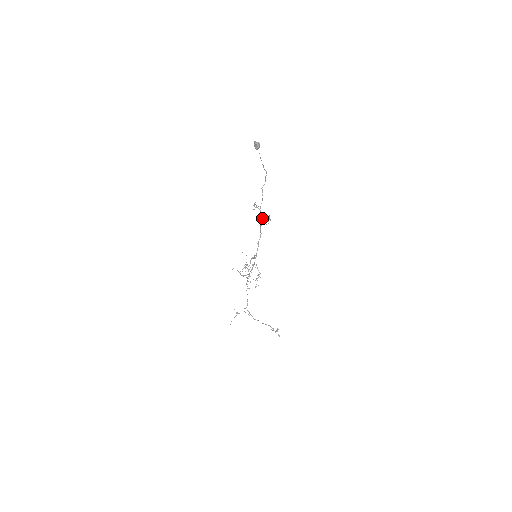
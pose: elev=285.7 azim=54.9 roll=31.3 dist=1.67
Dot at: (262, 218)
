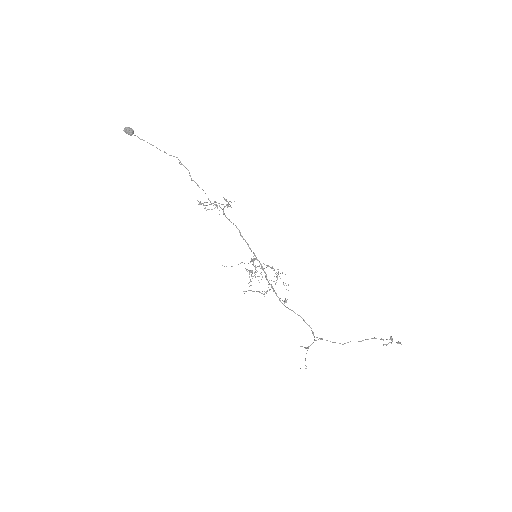
Dot at: occluded
